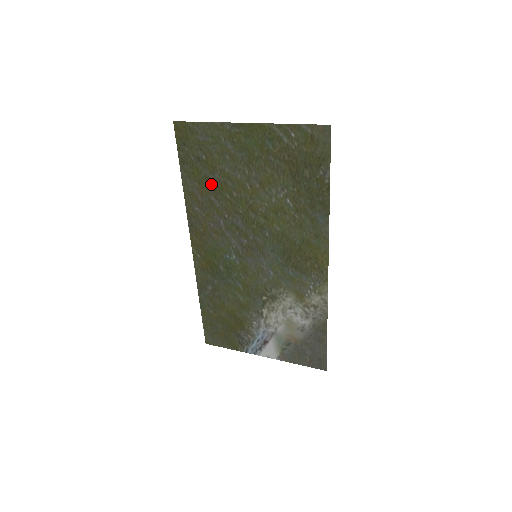
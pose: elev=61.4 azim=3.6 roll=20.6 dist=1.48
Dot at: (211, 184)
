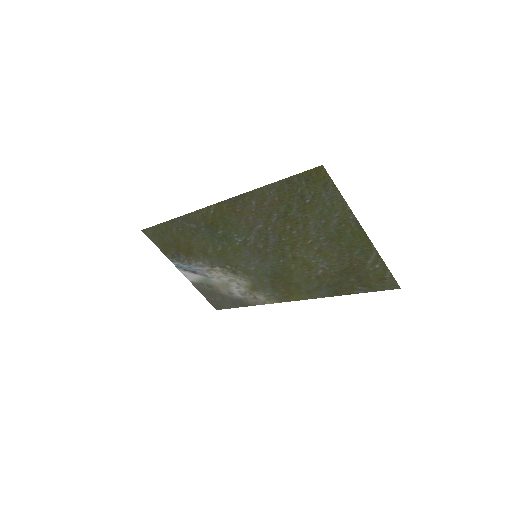
Dot at: (287, 211)
